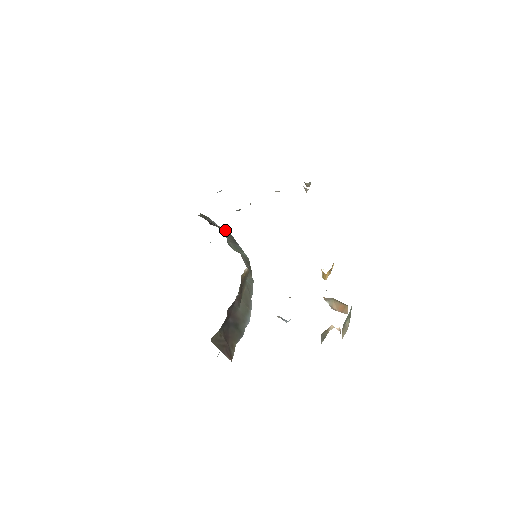
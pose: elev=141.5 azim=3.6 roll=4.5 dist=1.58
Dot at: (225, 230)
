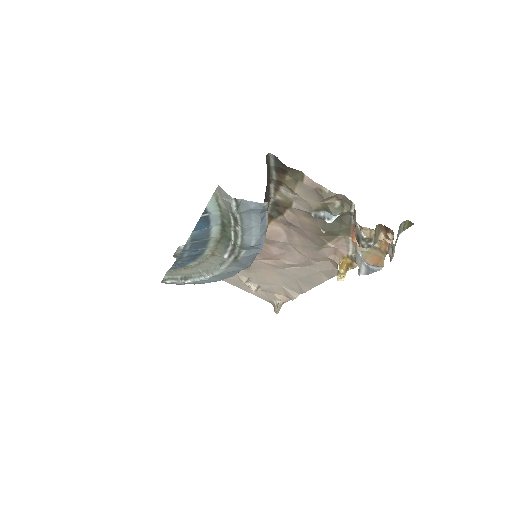
Dot at: occluded
